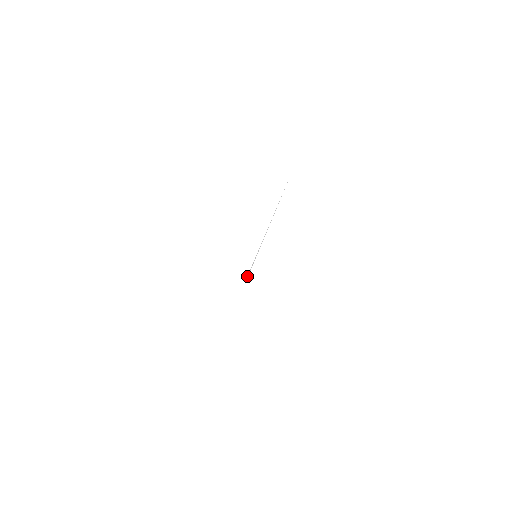
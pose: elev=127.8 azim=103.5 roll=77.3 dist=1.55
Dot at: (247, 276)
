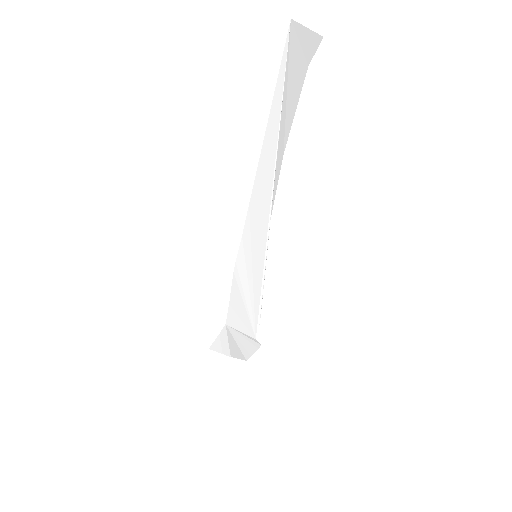
Dot at: (258, 324)
